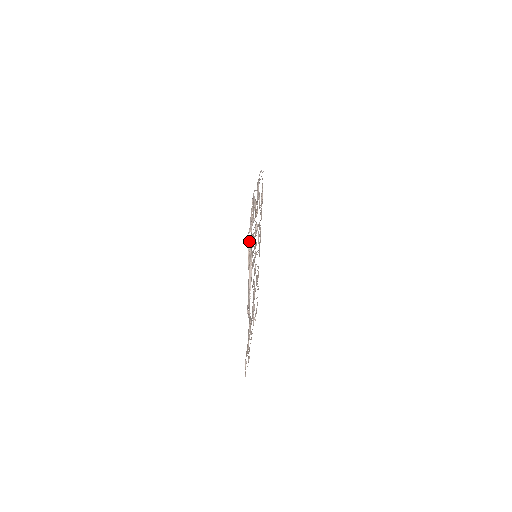
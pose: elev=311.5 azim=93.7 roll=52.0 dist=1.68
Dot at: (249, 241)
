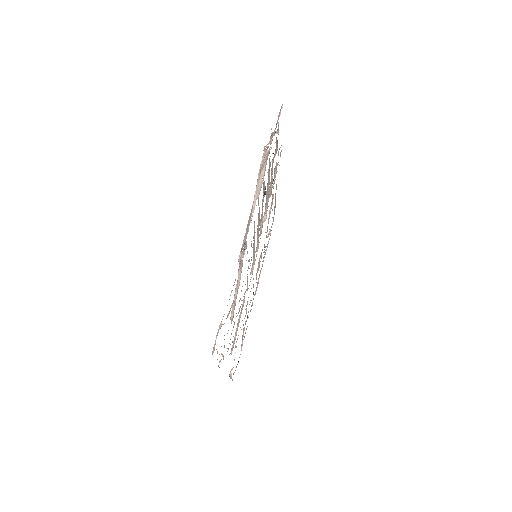
Dot at: (265, 149)
